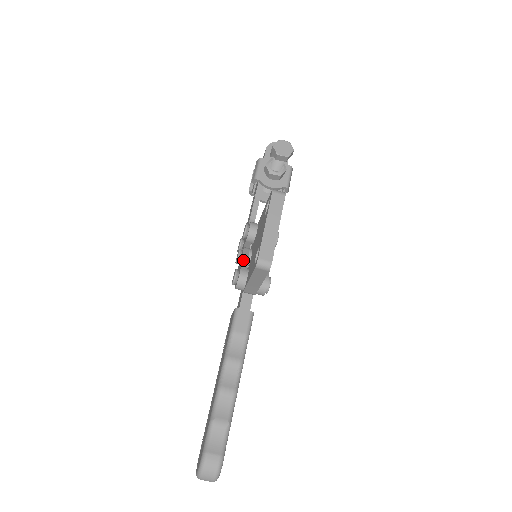
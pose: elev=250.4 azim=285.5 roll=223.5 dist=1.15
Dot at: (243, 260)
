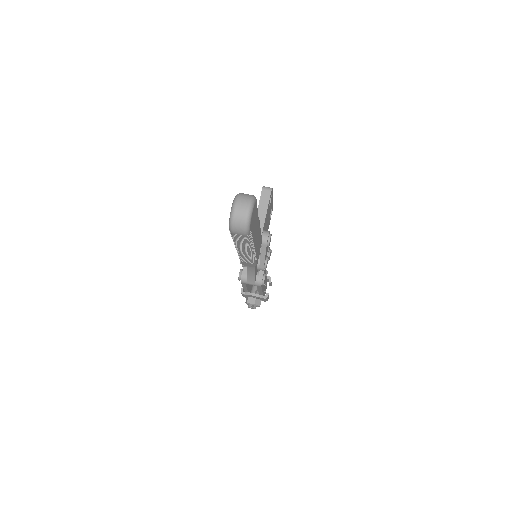
Dot at: occluded
